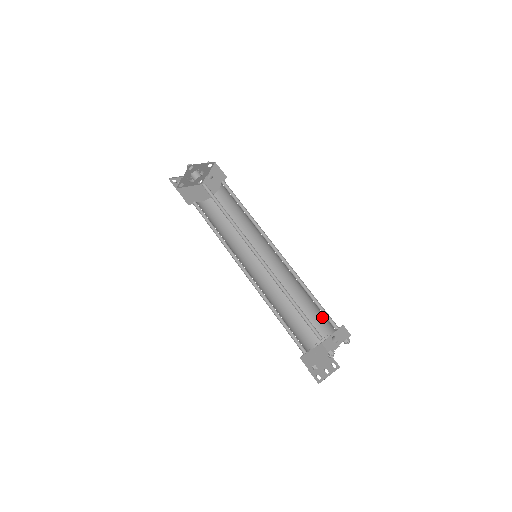
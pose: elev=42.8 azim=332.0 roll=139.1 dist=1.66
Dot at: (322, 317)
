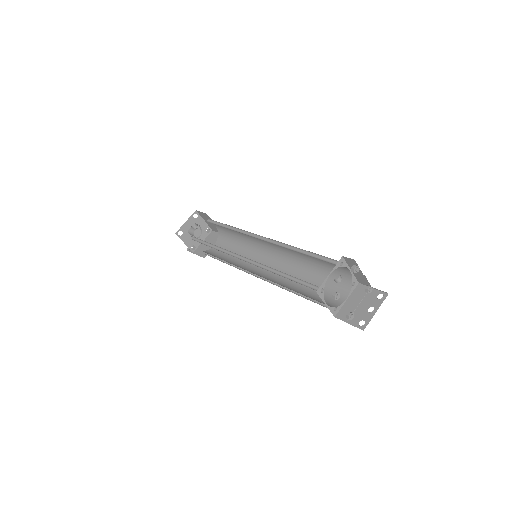
Dot at: occluded
